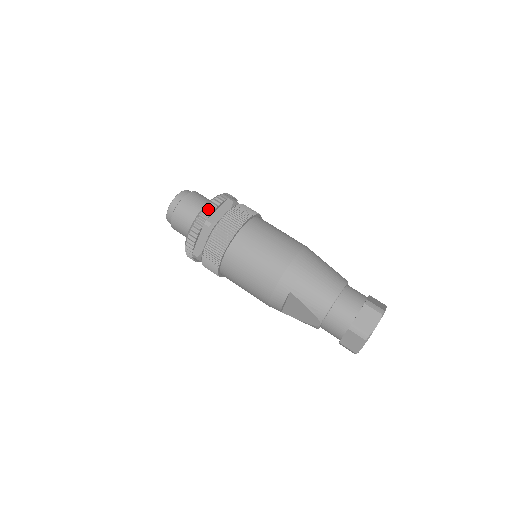
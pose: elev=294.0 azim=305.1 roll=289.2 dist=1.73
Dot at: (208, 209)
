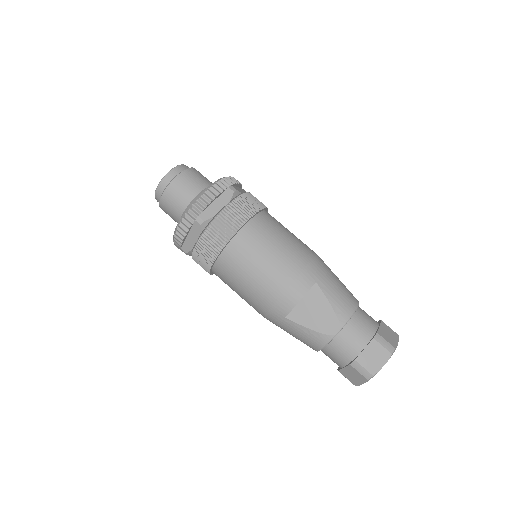
Dot at: (231, 180)
